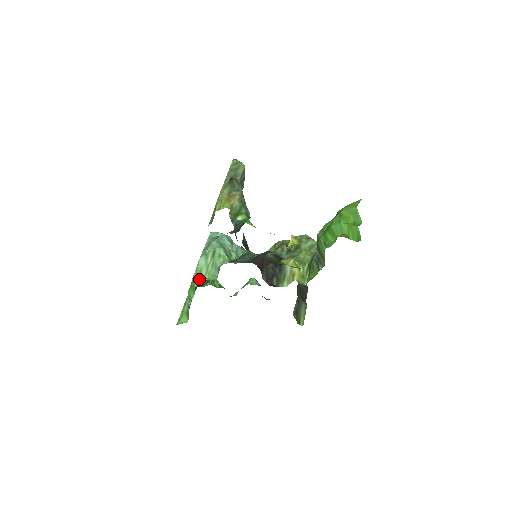
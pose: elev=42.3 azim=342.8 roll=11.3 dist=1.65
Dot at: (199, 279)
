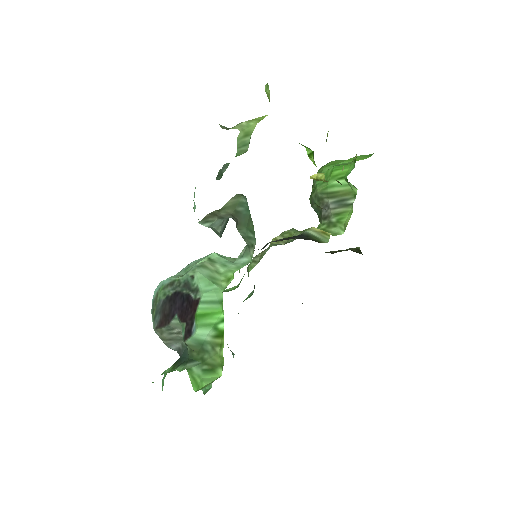
Dot at: (220, 283)
